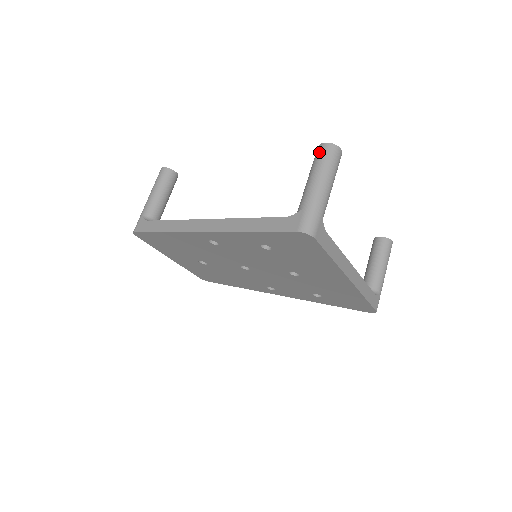
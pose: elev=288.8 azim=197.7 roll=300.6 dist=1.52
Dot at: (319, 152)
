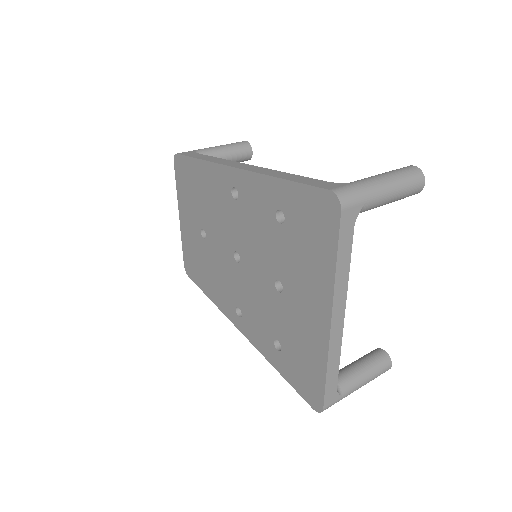
Dot at: (403, 167)
